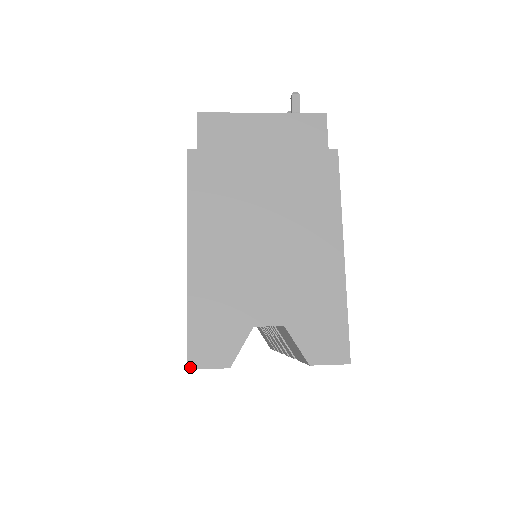
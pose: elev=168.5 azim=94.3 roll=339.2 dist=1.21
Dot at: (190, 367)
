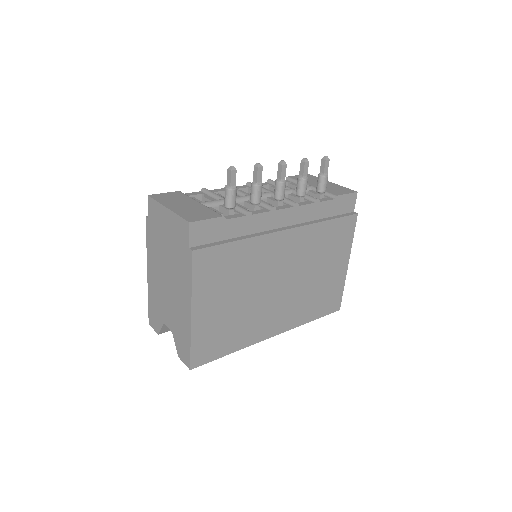
Dot at: (149, 324)
